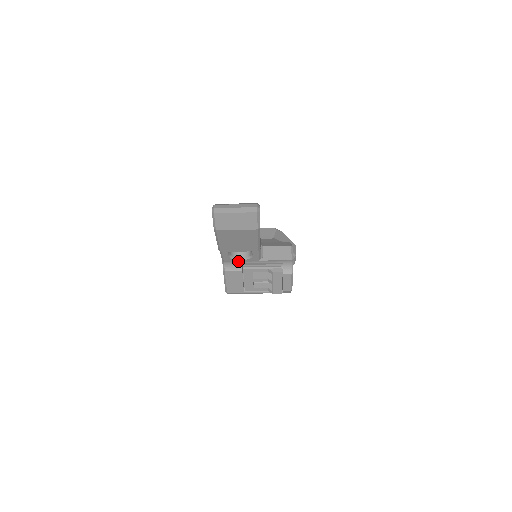
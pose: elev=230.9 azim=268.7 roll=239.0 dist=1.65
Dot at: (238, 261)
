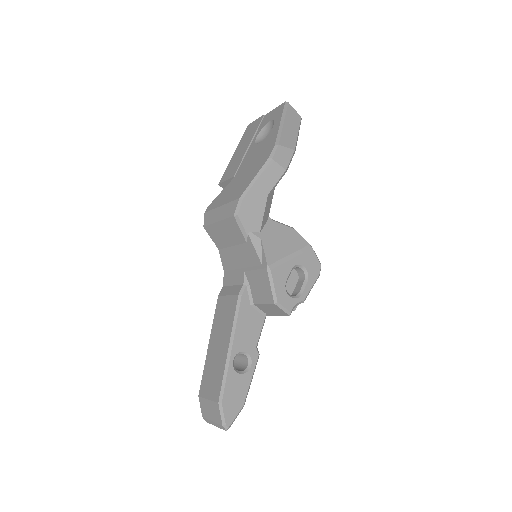
Dot at: occluded
